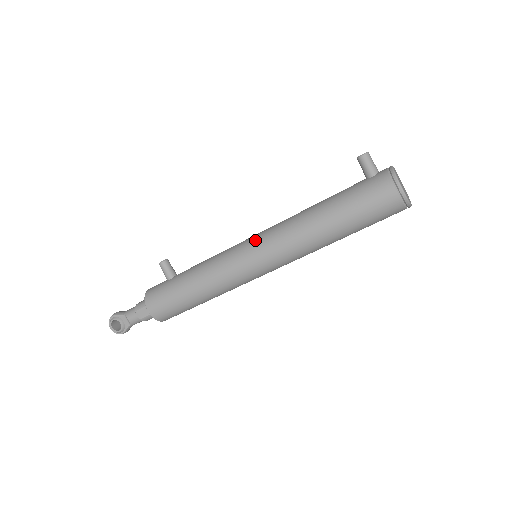
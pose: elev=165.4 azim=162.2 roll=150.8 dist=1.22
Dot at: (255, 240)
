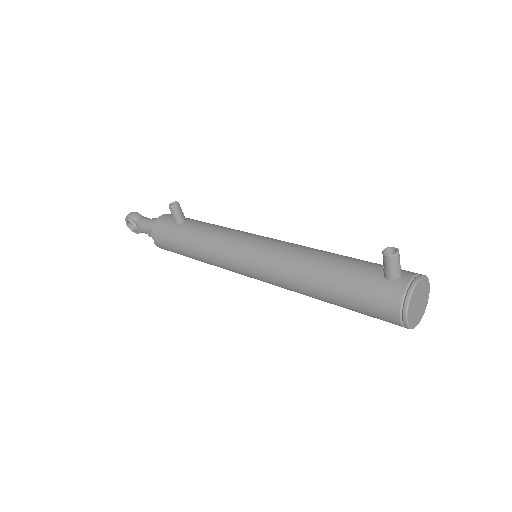
Dot at: (253, 253)
